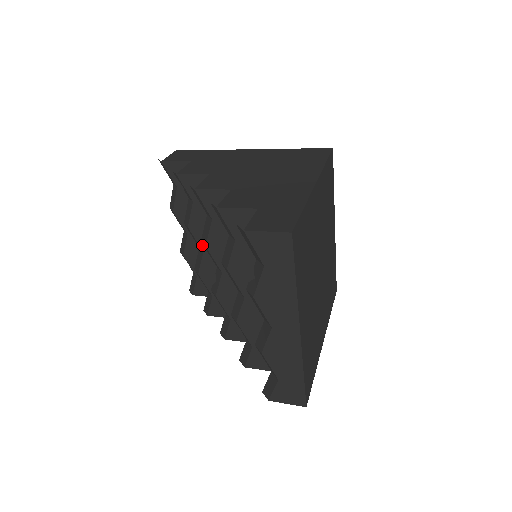
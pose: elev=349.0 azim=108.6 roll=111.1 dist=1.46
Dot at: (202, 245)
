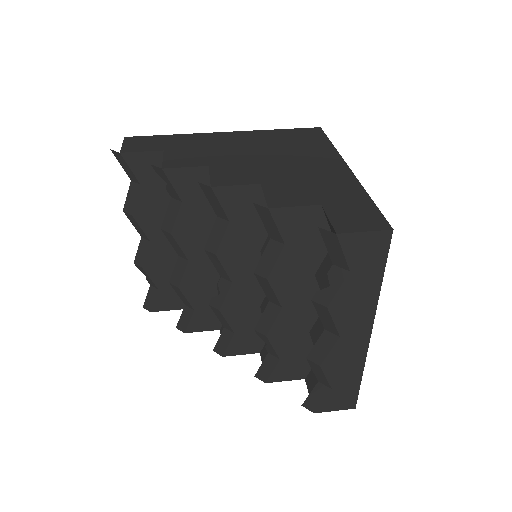
Dot at: (188, 253)
